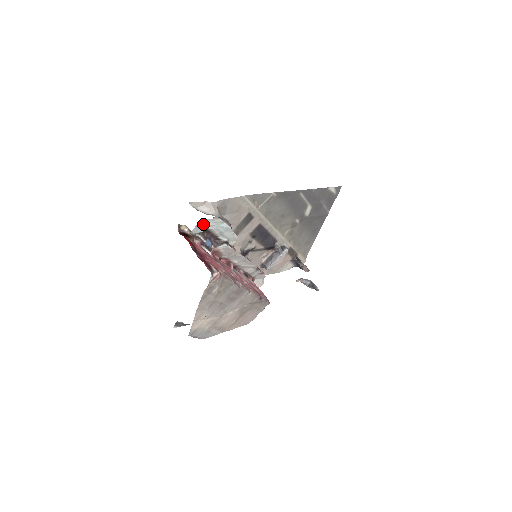
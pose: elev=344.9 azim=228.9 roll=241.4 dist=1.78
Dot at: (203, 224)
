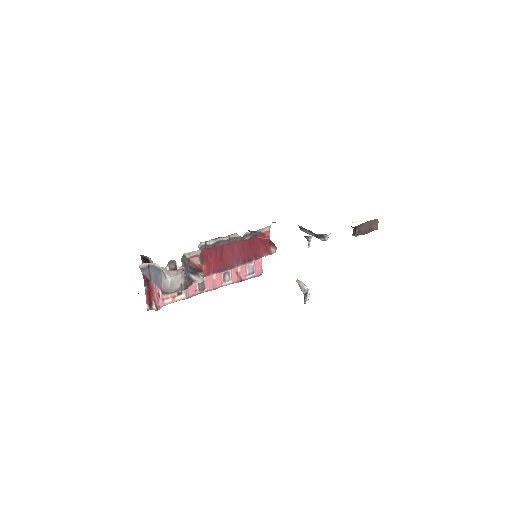
Dot at: occluded
